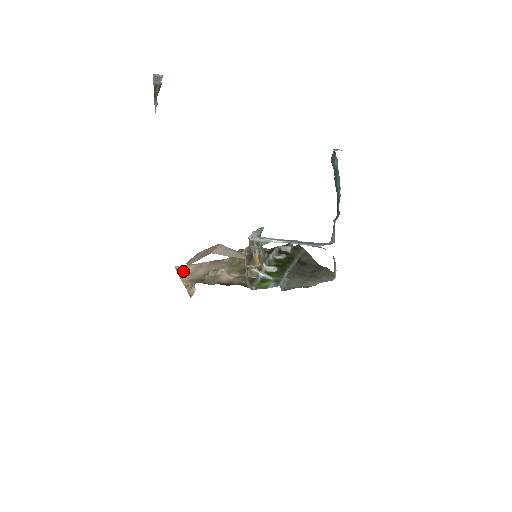
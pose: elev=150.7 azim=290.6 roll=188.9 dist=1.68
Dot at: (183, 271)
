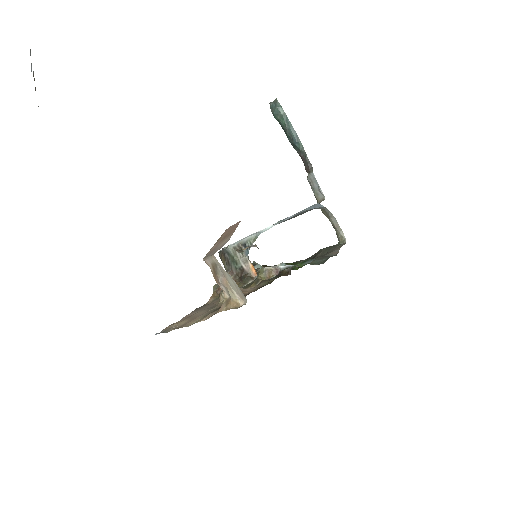
Dot at: (176, 326)
